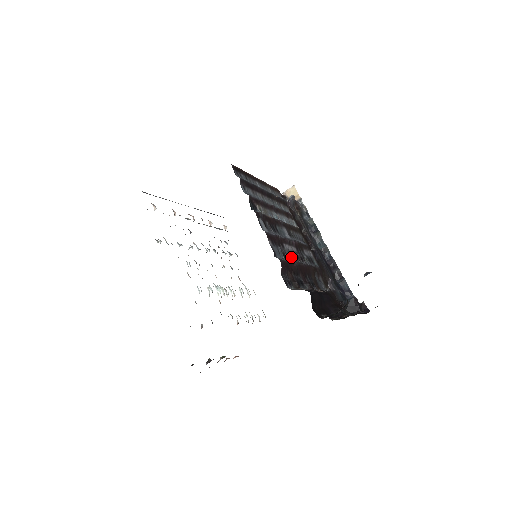
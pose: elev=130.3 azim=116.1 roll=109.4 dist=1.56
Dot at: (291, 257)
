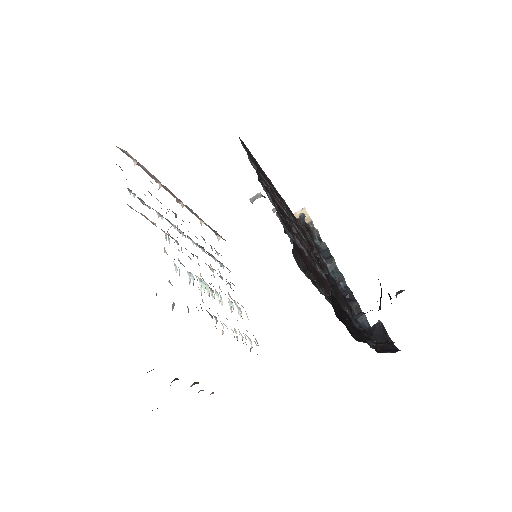
Dot at: occluded
